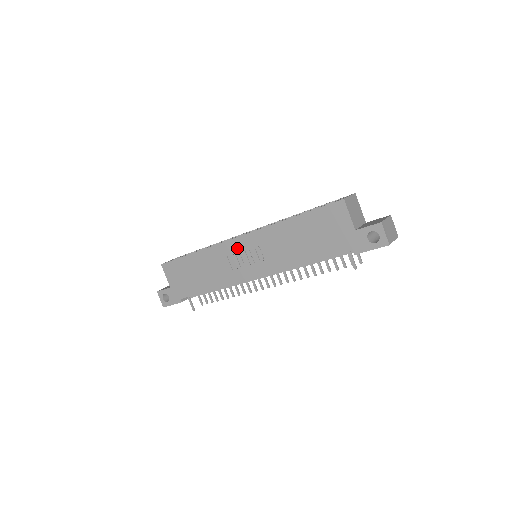
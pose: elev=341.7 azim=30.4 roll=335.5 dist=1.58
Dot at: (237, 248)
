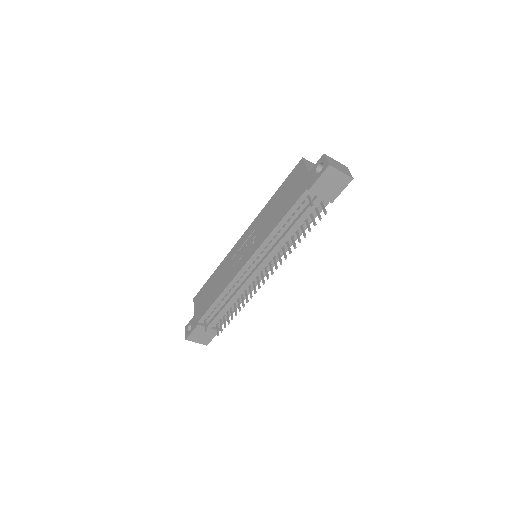
Dot at: (239, 246)
